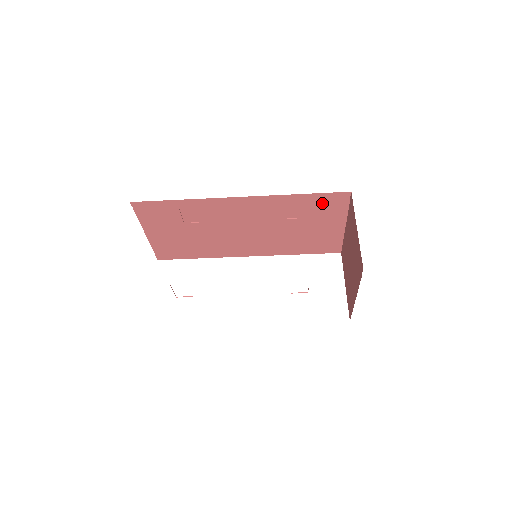
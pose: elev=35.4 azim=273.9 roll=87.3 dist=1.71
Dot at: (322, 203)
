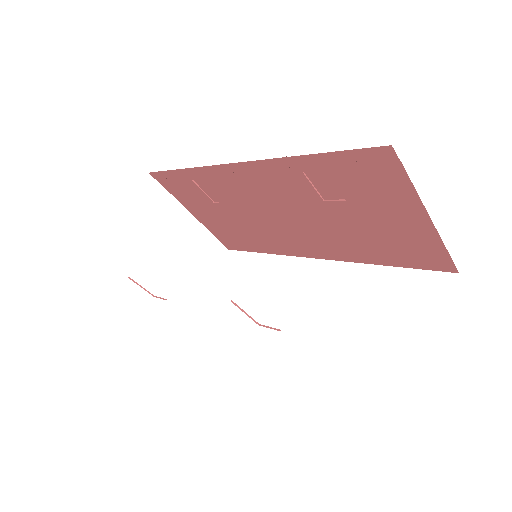
Dot at: (357, 171)
